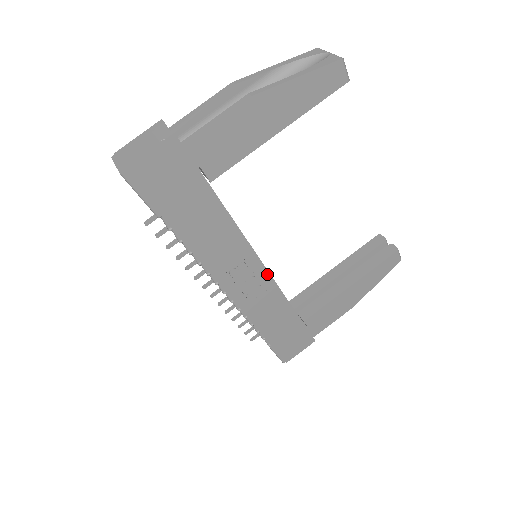
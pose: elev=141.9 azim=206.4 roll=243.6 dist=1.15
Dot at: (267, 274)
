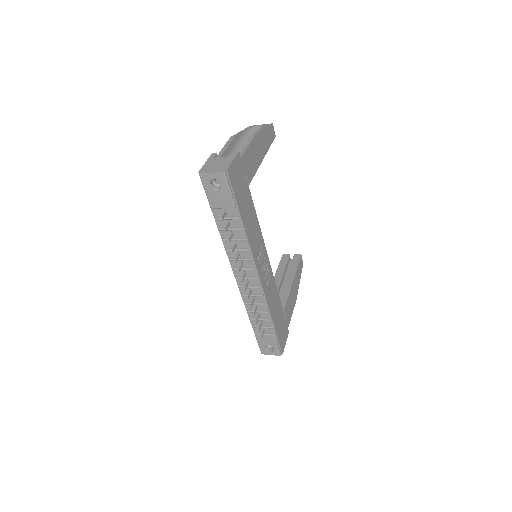
Dot at: (269, 263)
